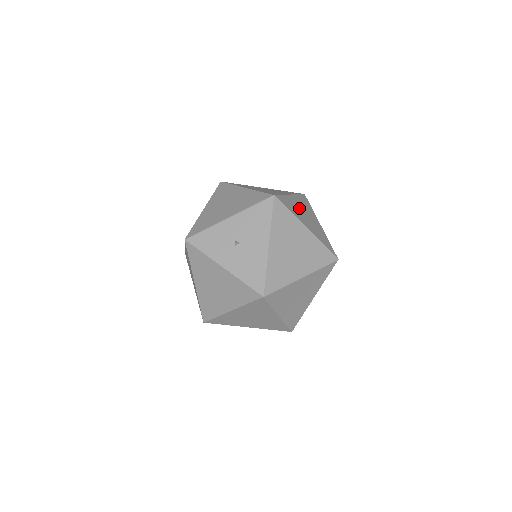
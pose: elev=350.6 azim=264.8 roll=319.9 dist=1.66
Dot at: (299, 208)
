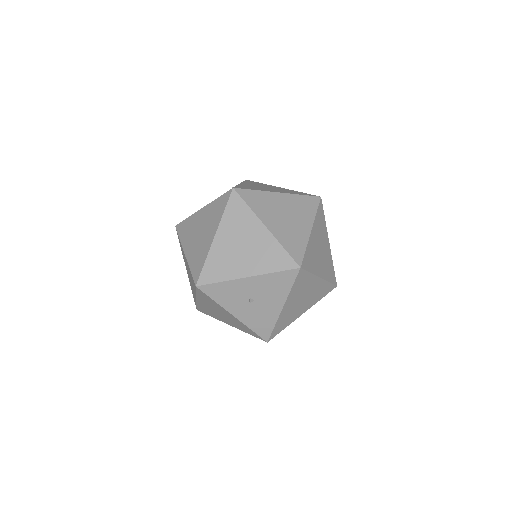
Dot at: (316, 246)
